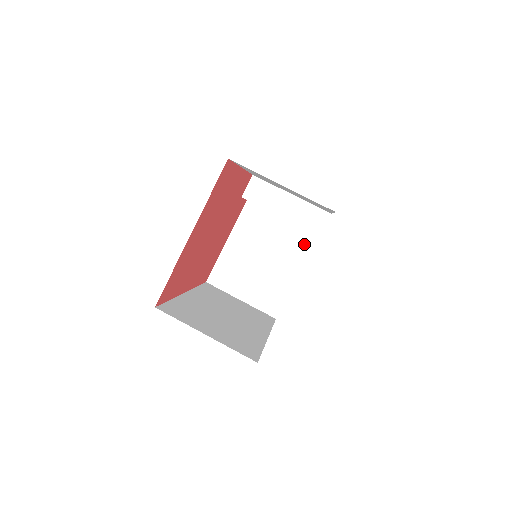
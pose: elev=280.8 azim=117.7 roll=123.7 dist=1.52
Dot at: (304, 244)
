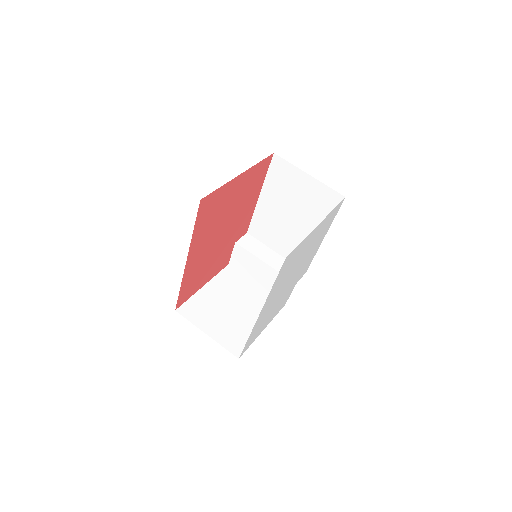
Dot at: occluded
